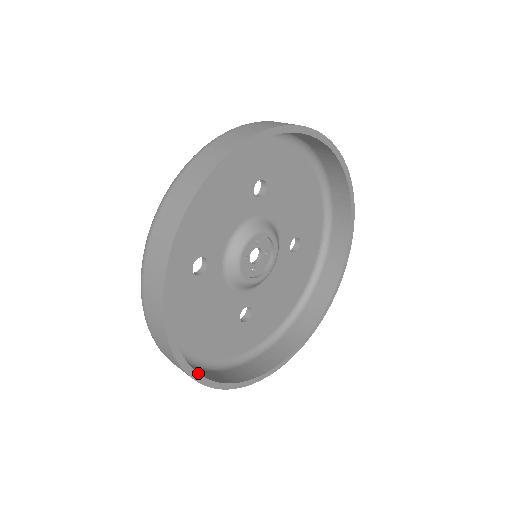
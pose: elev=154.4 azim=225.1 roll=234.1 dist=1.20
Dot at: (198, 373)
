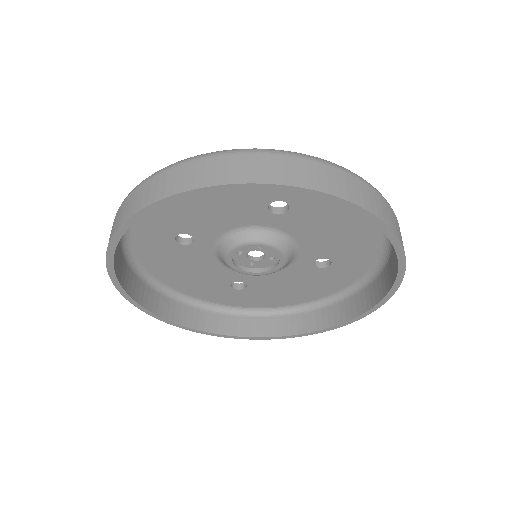
Dot at: (148, 310)
